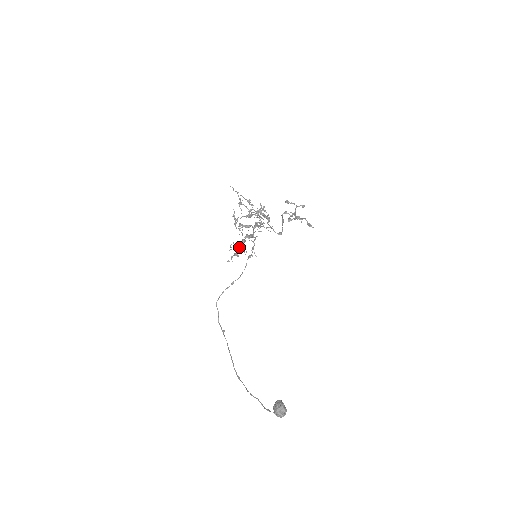
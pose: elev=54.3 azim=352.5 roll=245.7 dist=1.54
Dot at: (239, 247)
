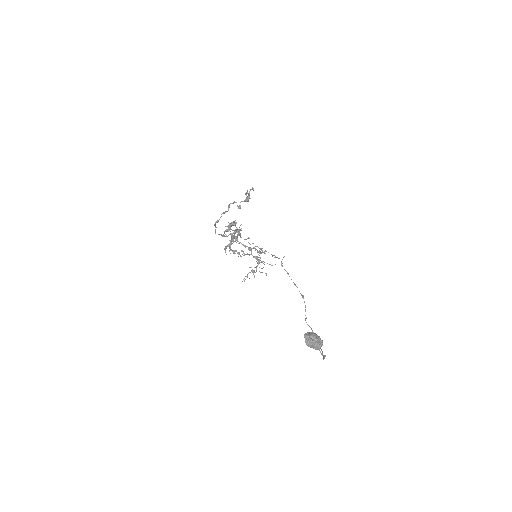
Dot at: occluded
